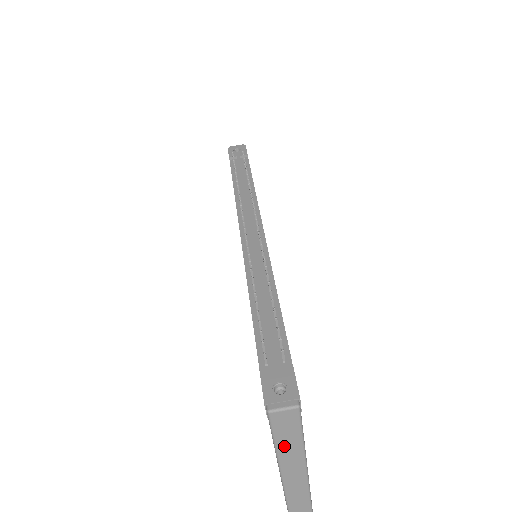
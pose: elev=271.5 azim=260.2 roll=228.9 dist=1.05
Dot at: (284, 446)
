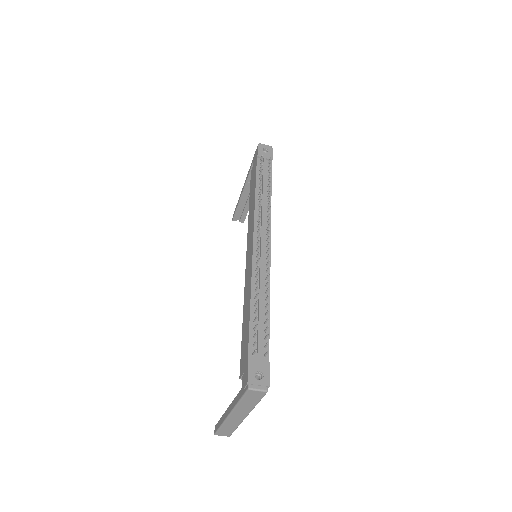
Dot at: (243, 405)
